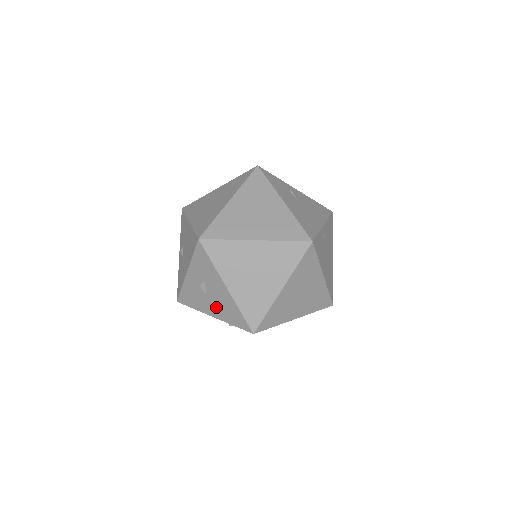
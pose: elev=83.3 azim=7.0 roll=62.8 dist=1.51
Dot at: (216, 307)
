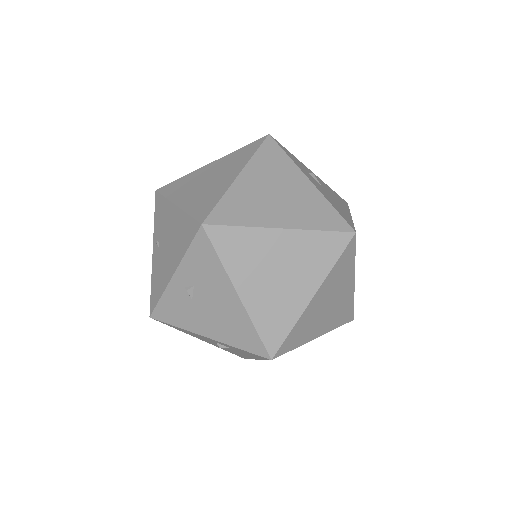
Dot at: occluded
